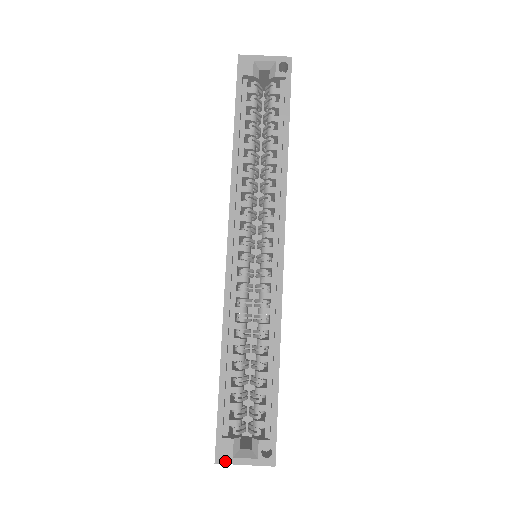
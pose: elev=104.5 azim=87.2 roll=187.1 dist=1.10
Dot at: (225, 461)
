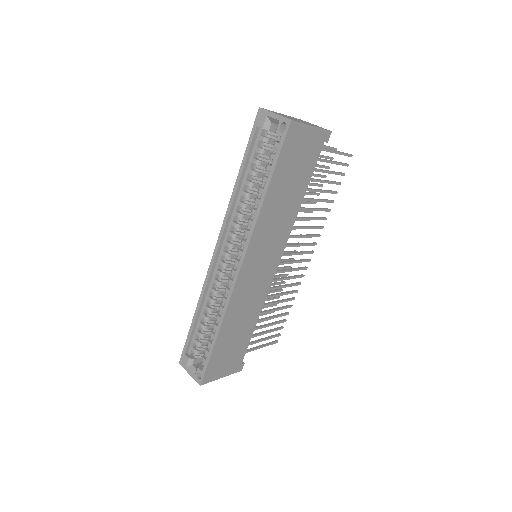
Dot at: (183, 366)
